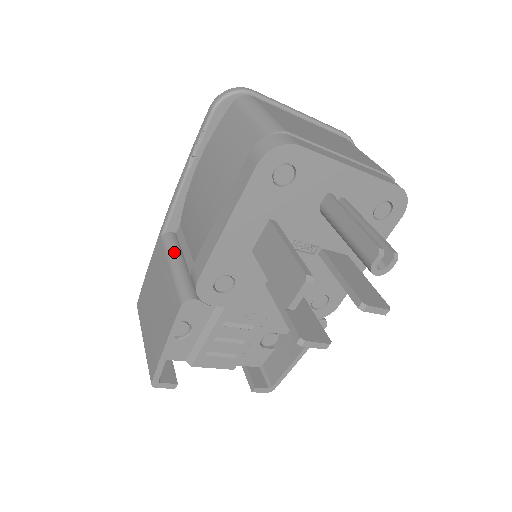
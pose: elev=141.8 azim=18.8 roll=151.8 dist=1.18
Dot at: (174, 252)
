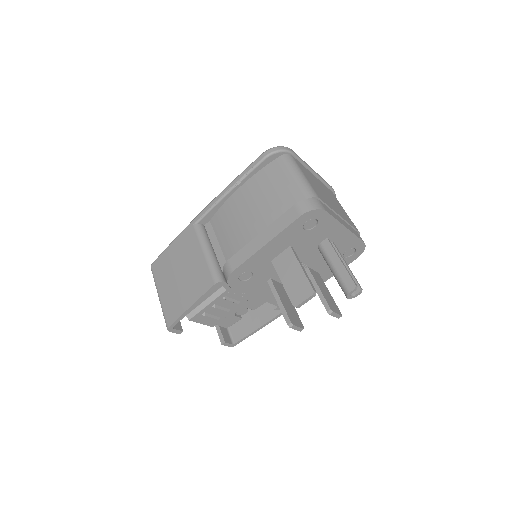
Dot at: (207, 242)
